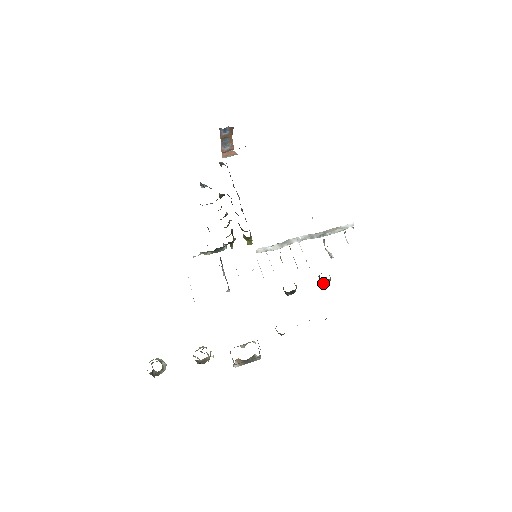
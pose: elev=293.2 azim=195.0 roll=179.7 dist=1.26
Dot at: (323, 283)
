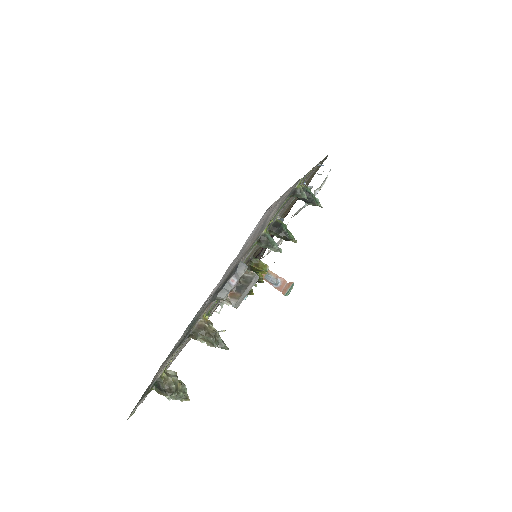
Dot at: occluded
